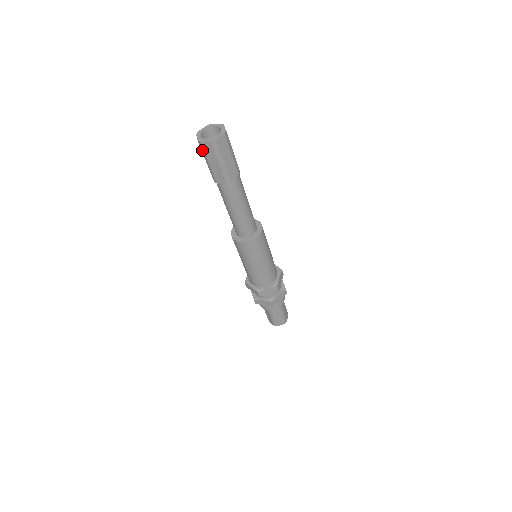
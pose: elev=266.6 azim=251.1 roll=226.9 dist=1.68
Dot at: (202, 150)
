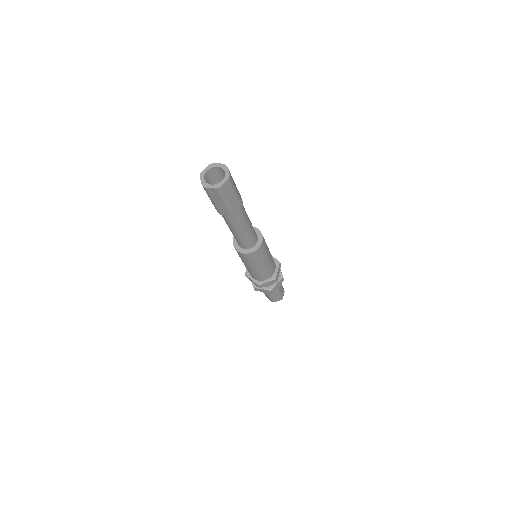
Dot at: (220, 194)
